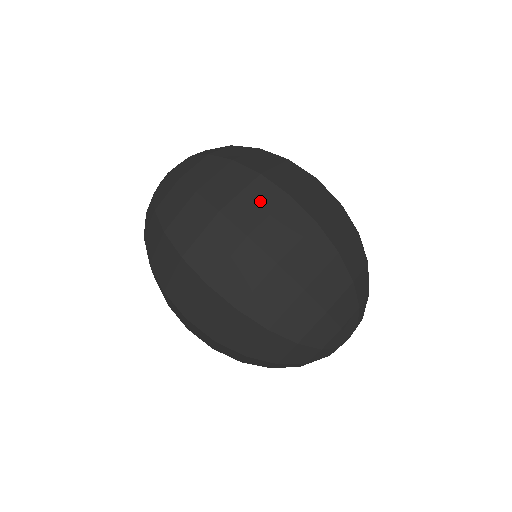
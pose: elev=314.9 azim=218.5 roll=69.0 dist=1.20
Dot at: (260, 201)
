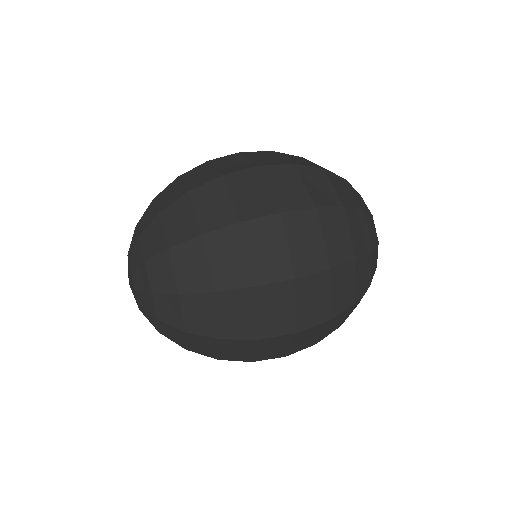
Dot at: (269, 243)
